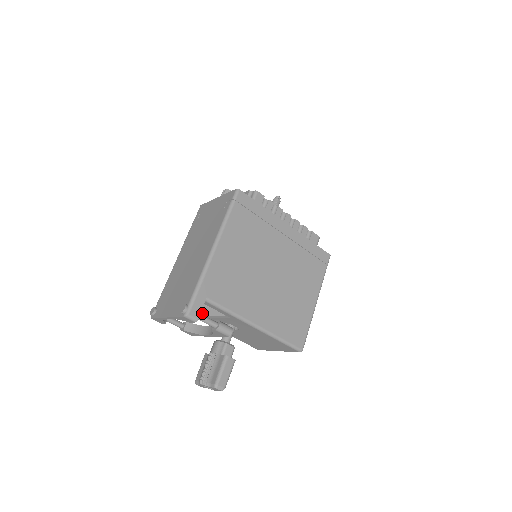
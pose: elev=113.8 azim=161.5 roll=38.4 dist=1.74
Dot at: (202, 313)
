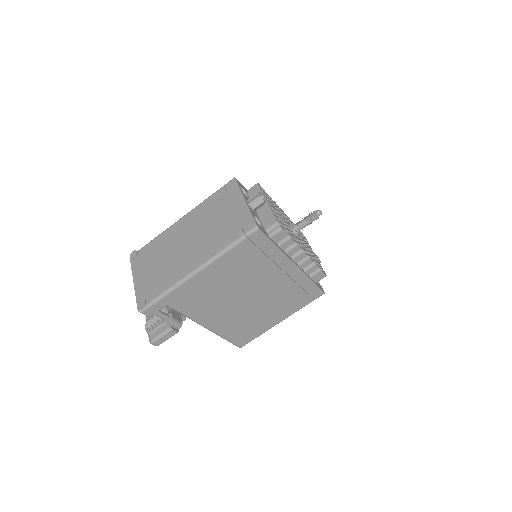
Dot at: occluded
